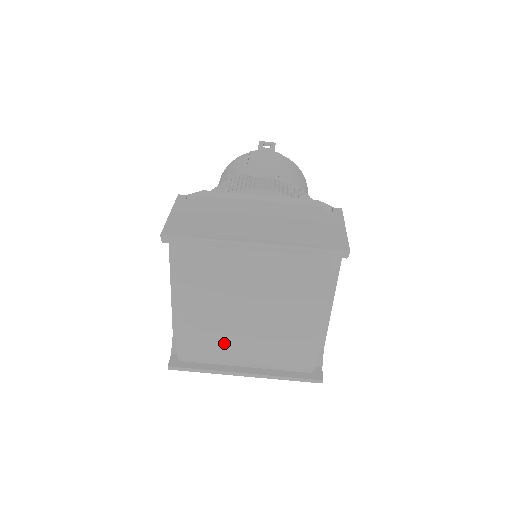
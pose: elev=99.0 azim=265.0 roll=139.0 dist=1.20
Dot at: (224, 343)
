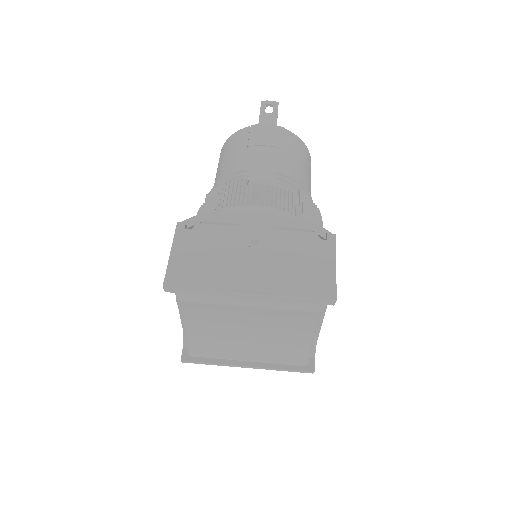
Dot at: (227, 349)
